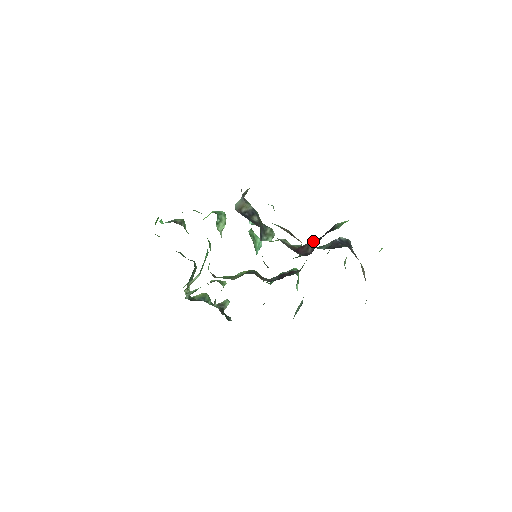
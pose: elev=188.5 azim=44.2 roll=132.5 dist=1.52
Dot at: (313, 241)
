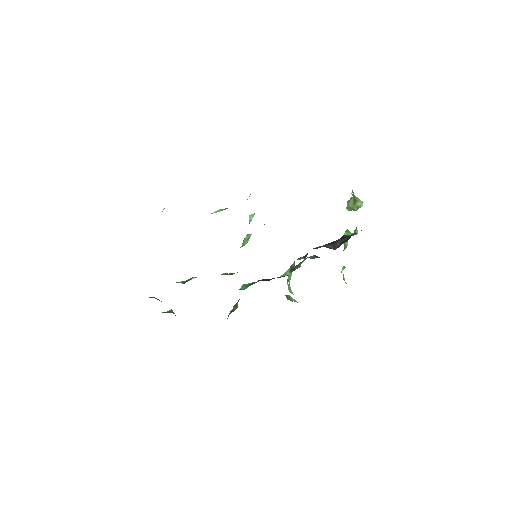
Dot at: occluded
